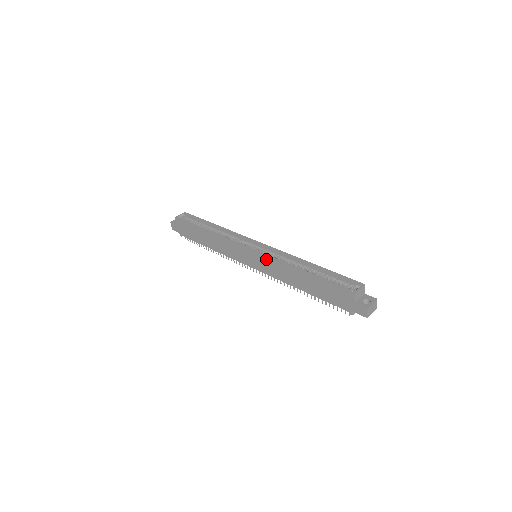
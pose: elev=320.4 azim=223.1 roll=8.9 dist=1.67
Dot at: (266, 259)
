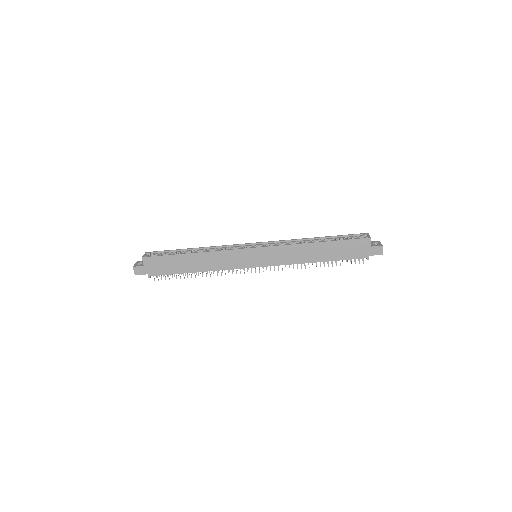
Dot at: (276, 249)
